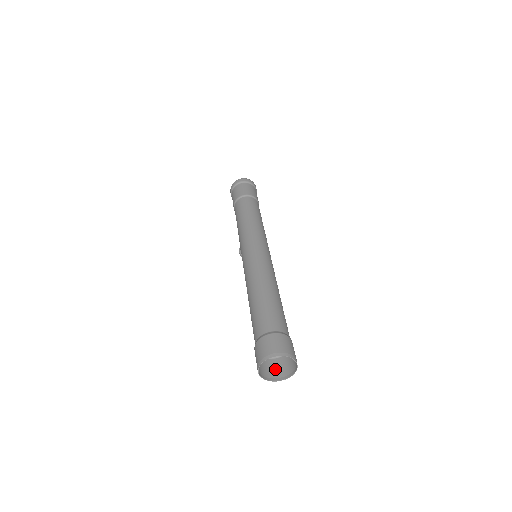
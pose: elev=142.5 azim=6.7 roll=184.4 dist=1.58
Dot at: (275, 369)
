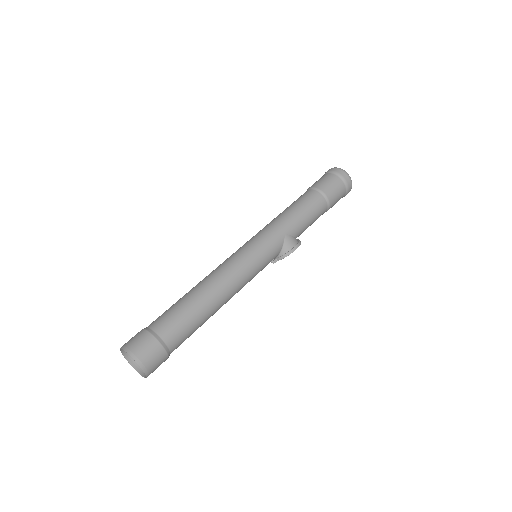
Dot at: occluded
